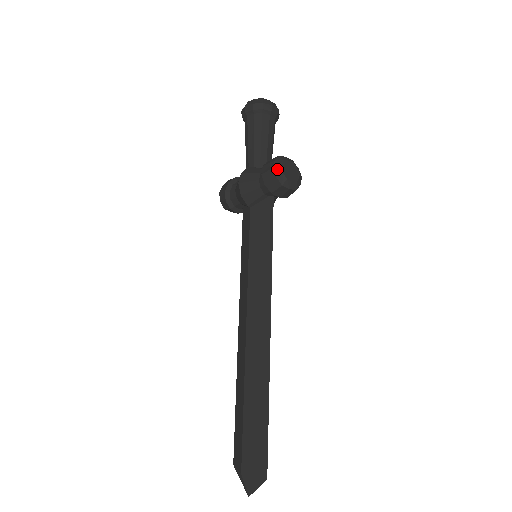
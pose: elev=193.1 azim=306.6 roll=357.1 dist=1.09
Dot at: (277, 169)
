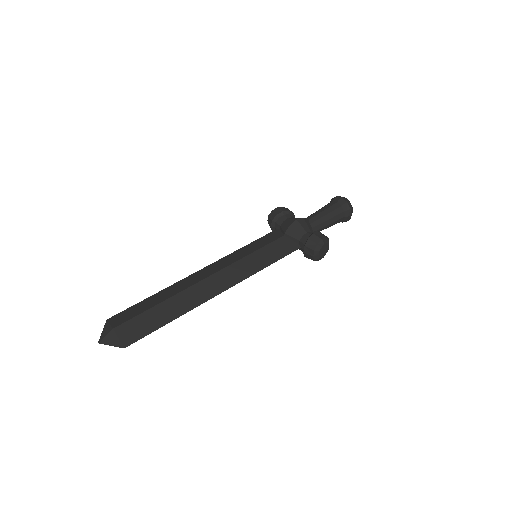
Dot at: (322, 242)
